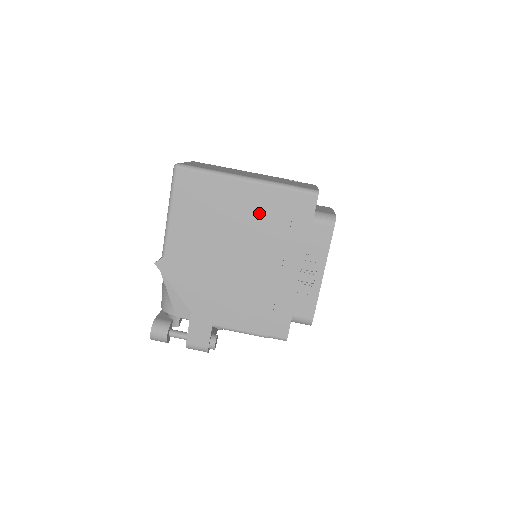
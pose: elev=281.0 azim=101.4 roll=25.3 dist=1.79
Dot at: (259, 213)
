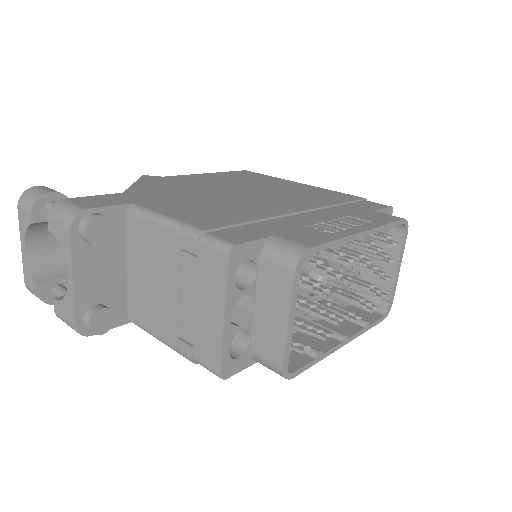
Dot at: (306, 193)
